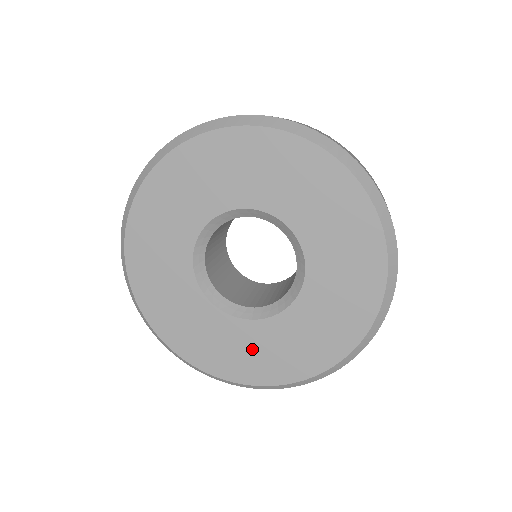
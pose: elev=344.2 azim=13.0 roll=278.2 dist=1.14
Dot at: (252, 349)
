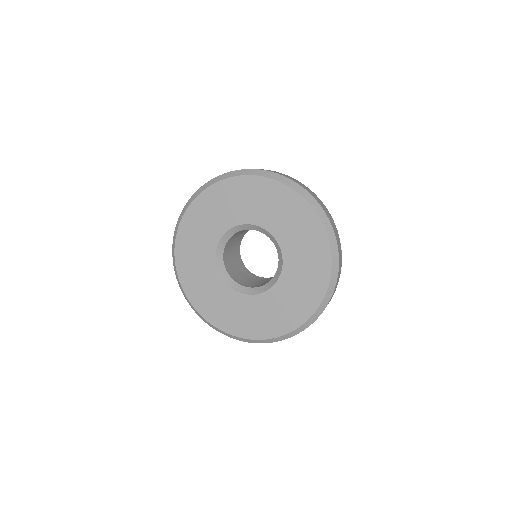
Dot at: (206, 287)
